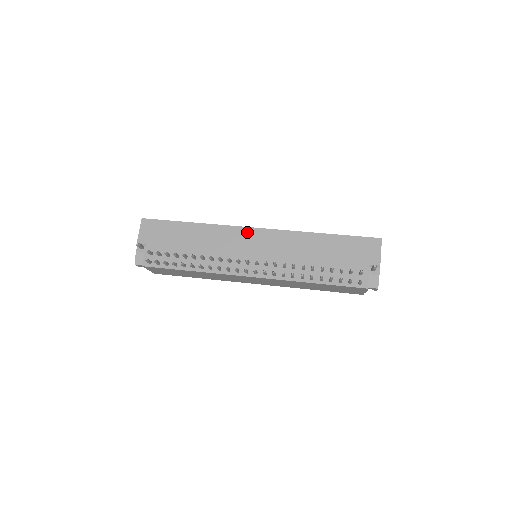
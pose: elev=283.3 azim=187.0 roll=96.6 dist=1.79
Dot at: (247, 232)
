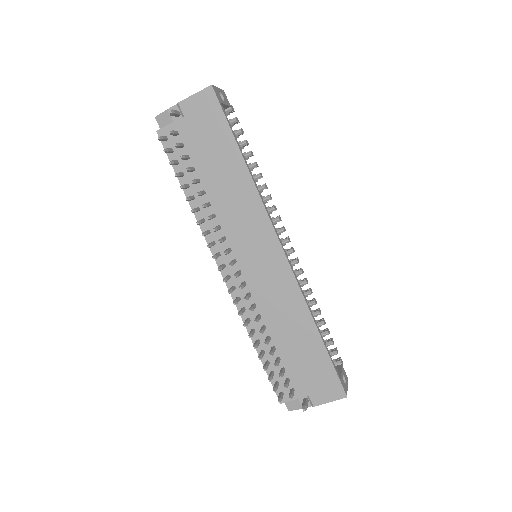
Dot at: (271, 239)
